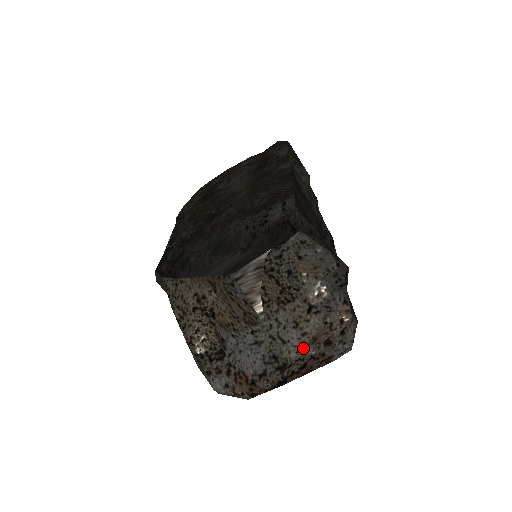
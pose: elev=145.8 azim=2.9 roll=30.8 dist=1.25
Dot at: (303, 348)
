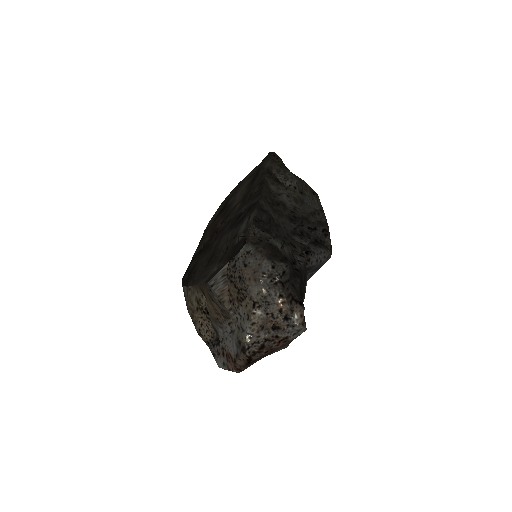
Dot at: (254, 334)
